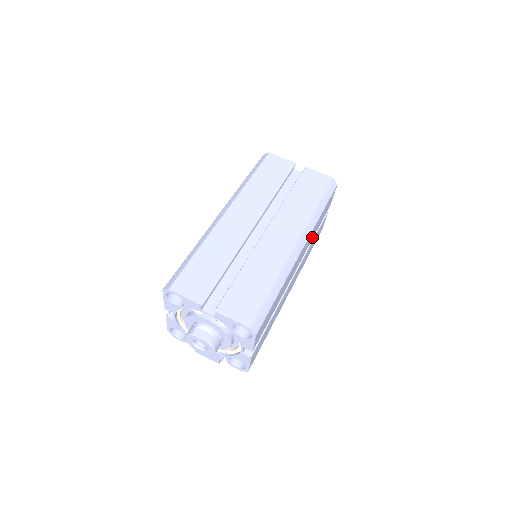
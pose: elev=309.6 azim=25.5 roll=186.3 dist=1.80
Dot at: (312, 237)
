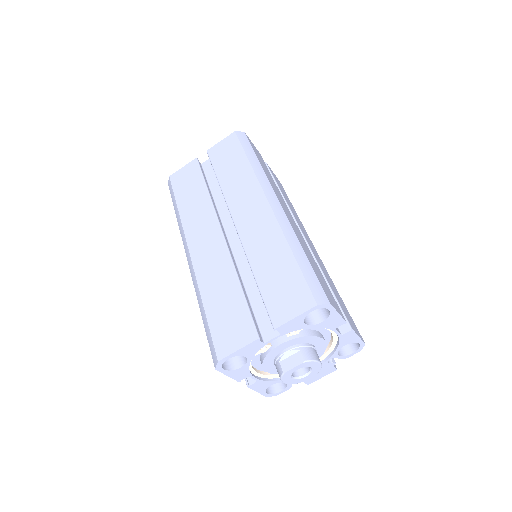
Dot at: (277, 189)
